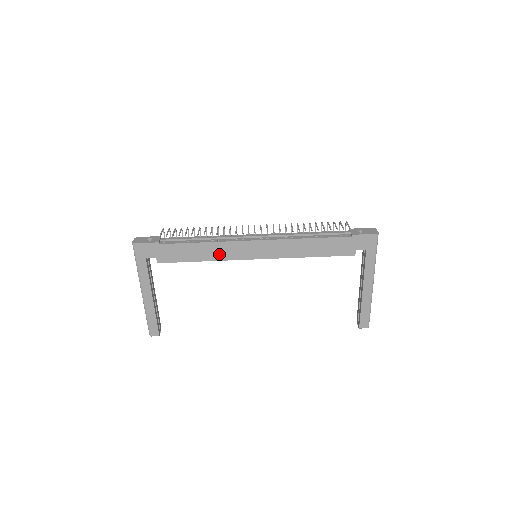
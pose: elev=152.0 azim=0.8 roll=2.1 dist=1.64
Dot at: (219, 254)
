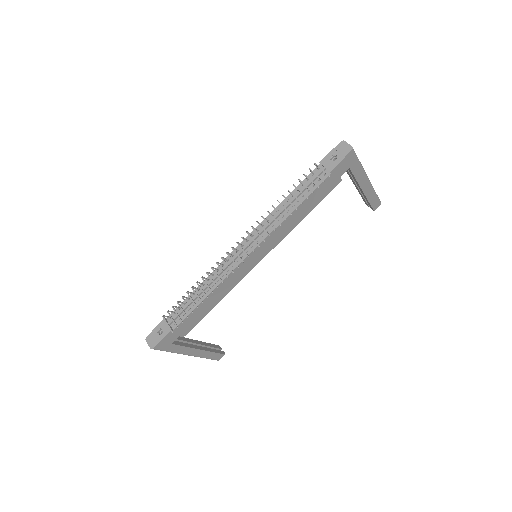
Dot at: (227, 288)
